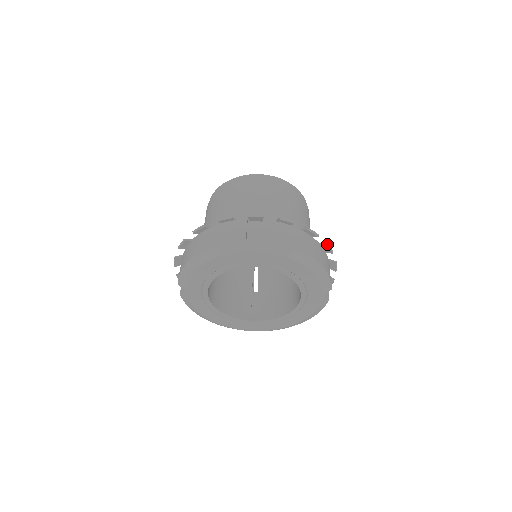
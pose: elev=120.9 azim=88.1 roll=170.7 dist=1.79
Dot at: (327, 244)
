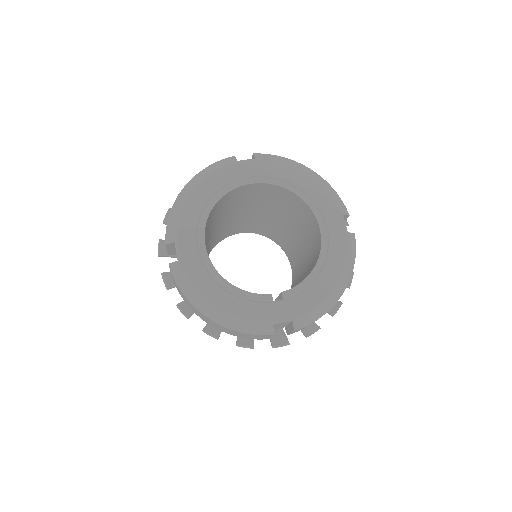
Dot at: occluded
